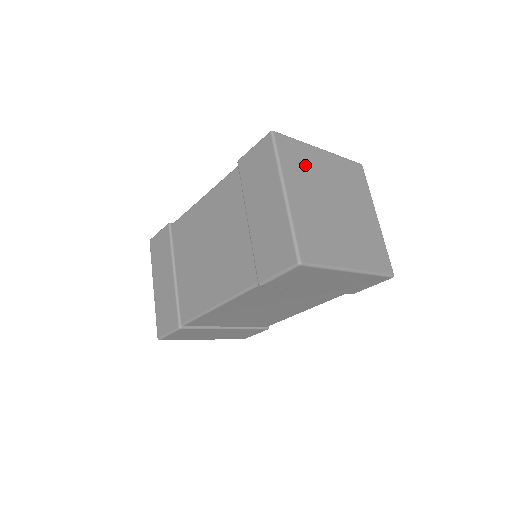
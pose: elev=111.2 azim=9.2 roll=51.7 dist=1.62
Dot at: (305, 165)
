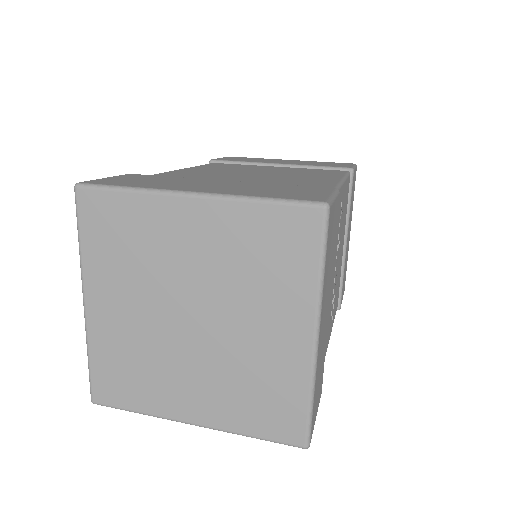
Dot at: (135, 244)
